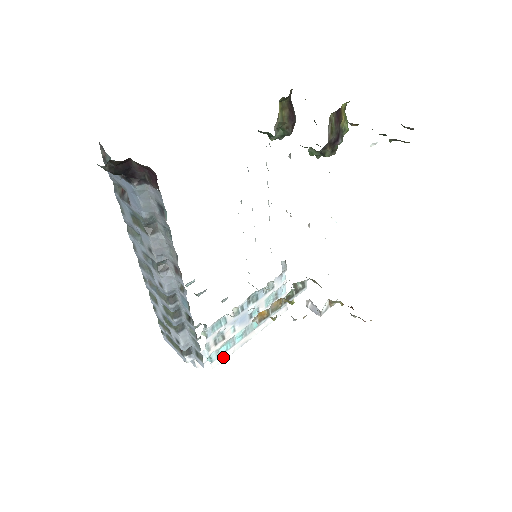
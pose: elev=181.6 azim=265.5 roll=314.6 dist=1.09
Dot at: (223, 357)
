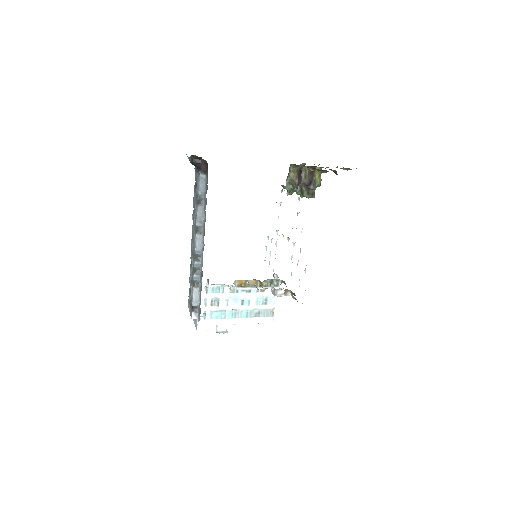
Dot at: (214, 322)
